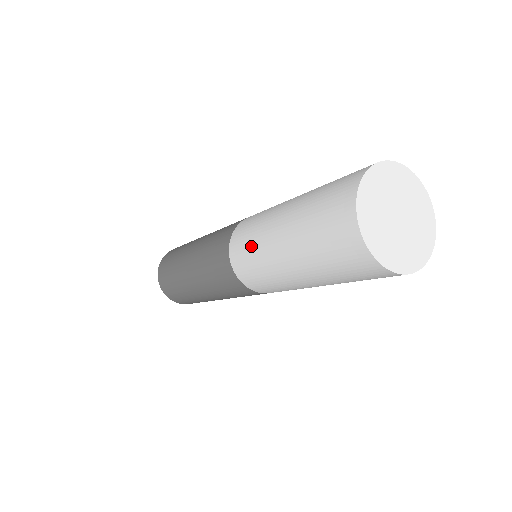
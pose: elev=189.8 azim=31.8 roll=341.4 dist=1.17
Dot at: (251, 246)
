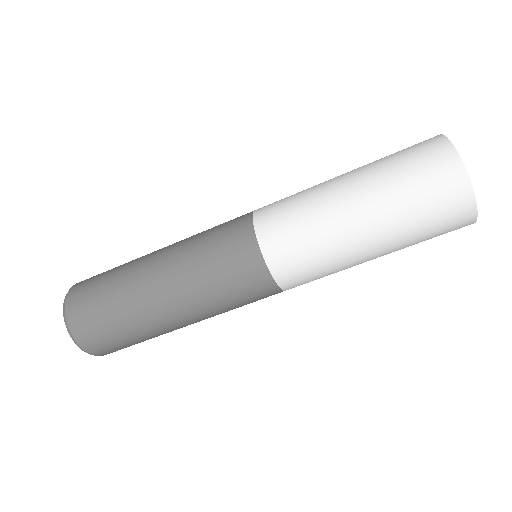
Dot at: (301, 218)
